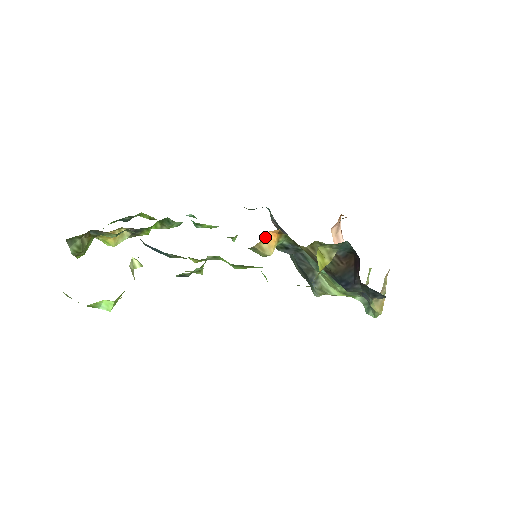
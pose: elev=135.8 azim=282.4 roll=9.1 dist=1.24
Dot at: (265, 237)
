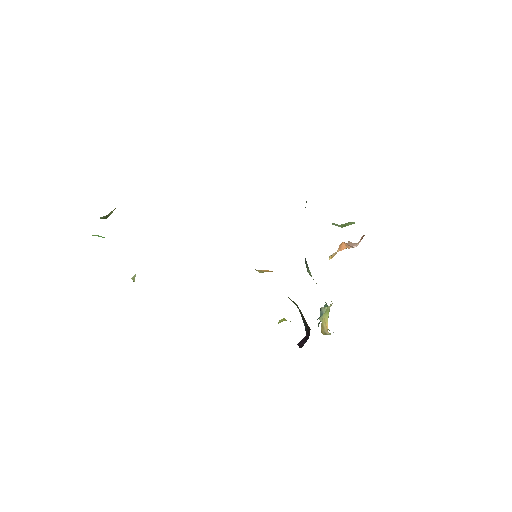
Dot at: (261, 270)
